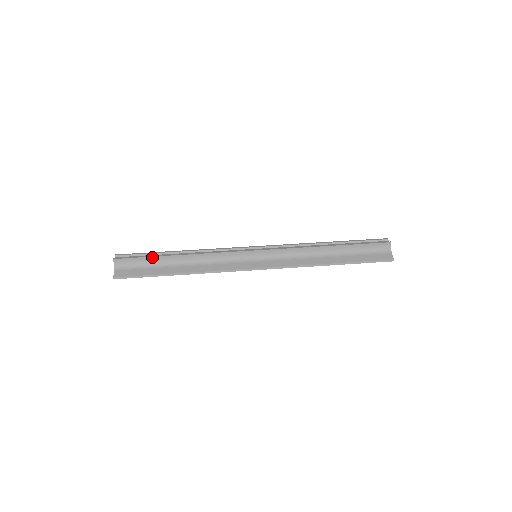
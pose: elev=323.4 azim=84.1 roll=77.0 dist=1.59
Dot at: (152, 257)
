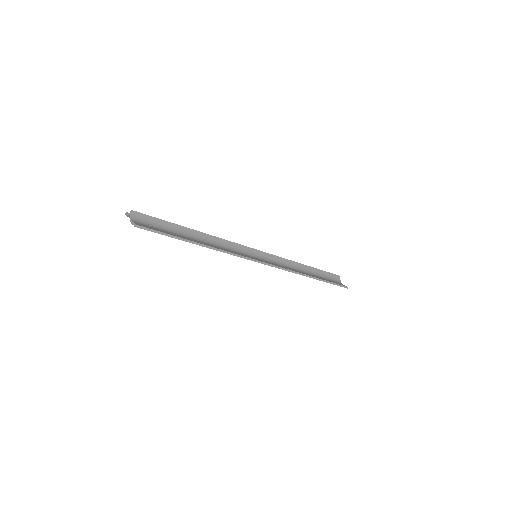
Dot at: (171, 223)
